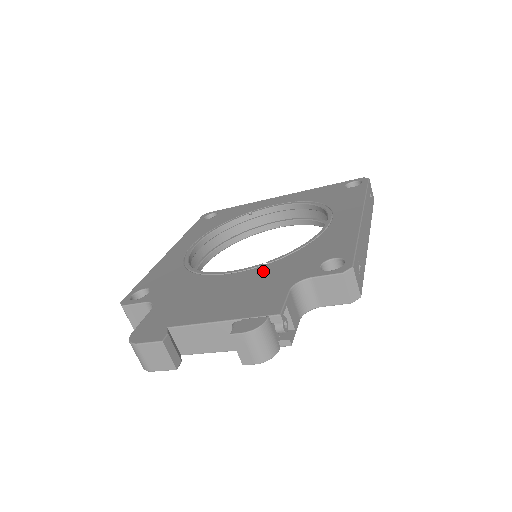
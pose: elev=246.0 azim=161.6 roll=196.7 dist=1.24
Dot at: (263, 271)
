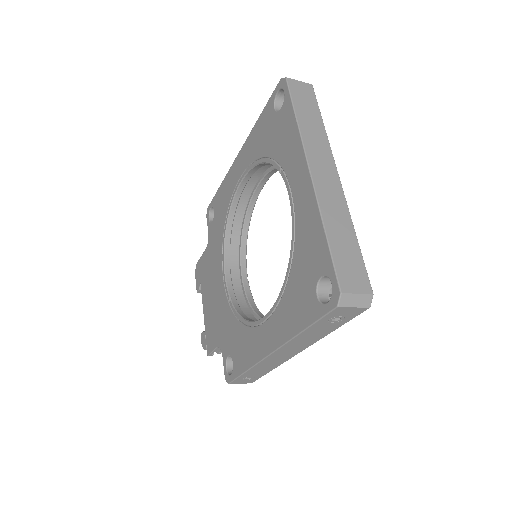
Dot at: (224, 308)
